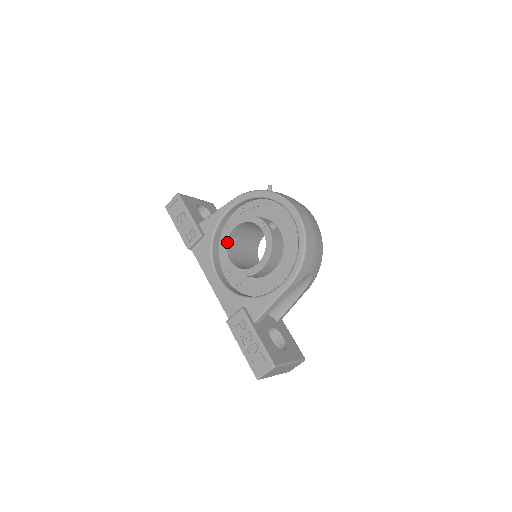
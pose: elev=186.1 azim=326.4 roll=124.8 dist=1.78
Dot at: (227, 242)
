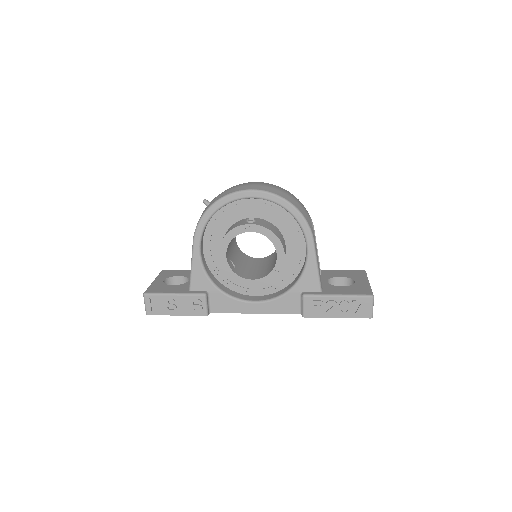
Dot at: (234, 272)
